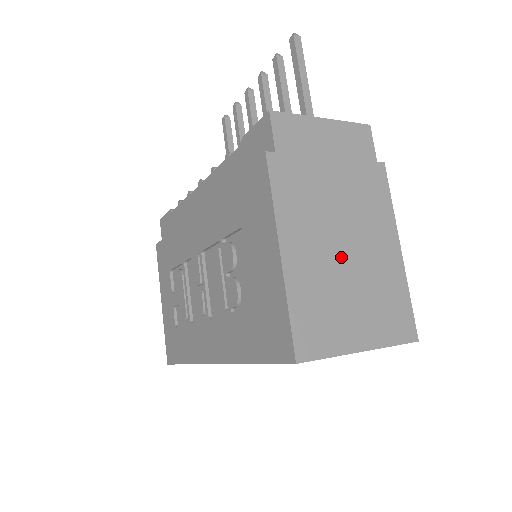
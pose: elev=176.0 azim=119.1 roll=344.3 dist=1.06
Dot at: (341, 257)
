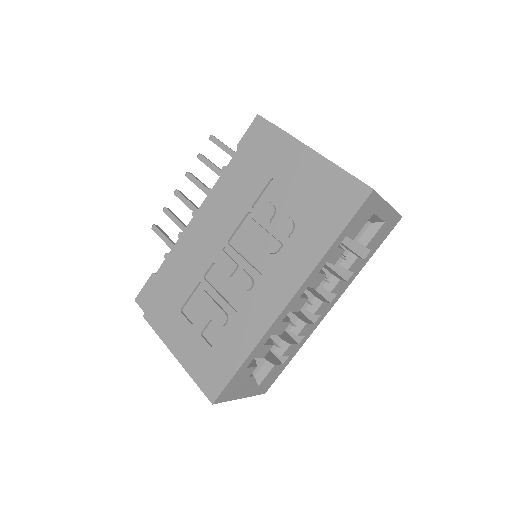
Dot at: occluded
